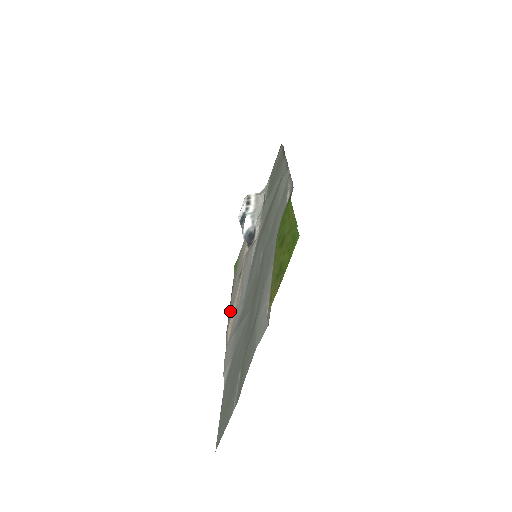
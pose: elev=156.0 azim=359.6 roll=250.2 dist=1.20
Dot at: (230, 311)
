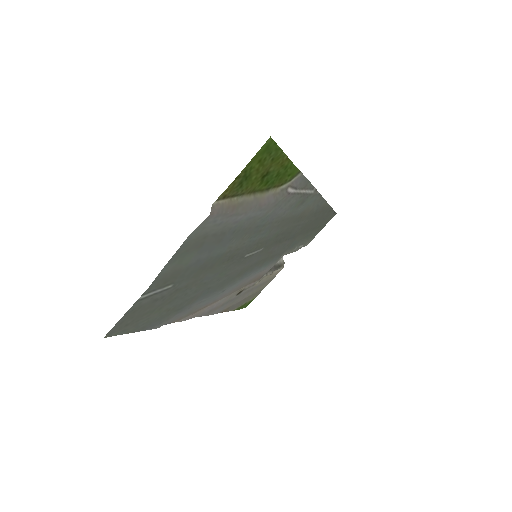
Dot at: (211, 311)
